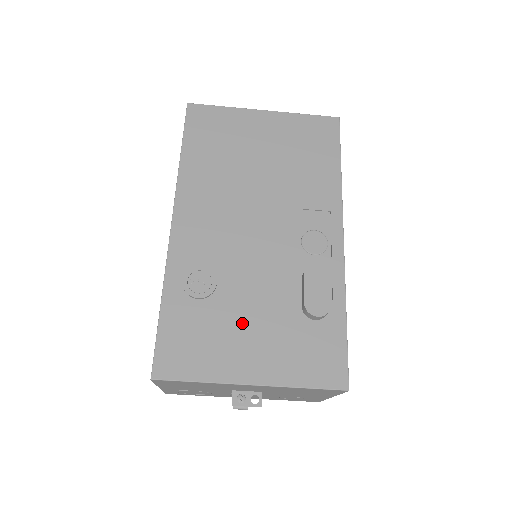
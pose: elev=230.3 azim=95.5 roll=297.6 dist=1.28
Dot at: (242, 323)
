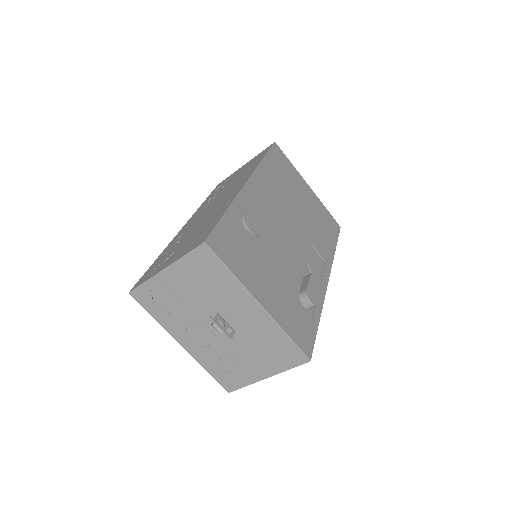
Dot at: (267, 267)
